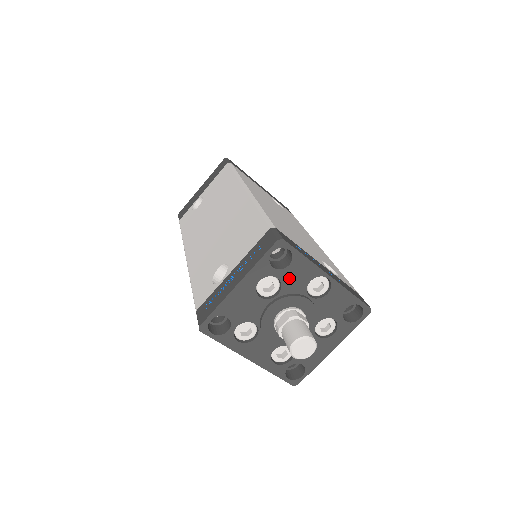
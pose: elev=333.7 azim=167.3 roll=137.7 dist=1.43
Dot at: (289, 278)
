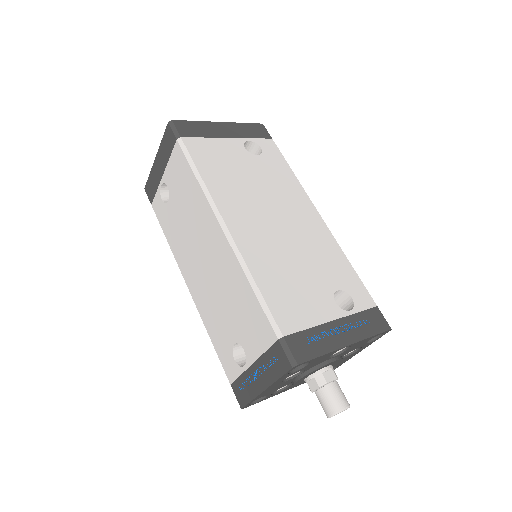
Dot at: (310, 365)
